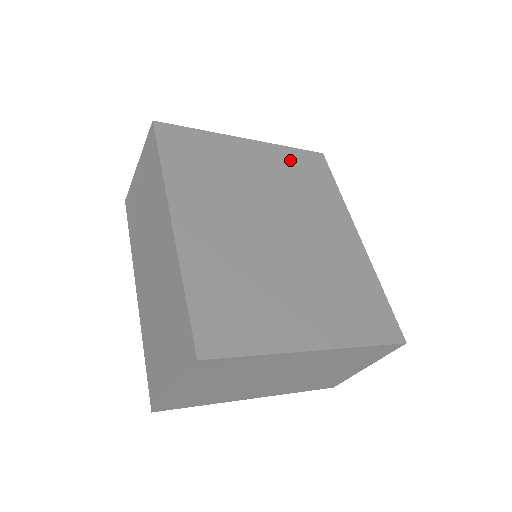
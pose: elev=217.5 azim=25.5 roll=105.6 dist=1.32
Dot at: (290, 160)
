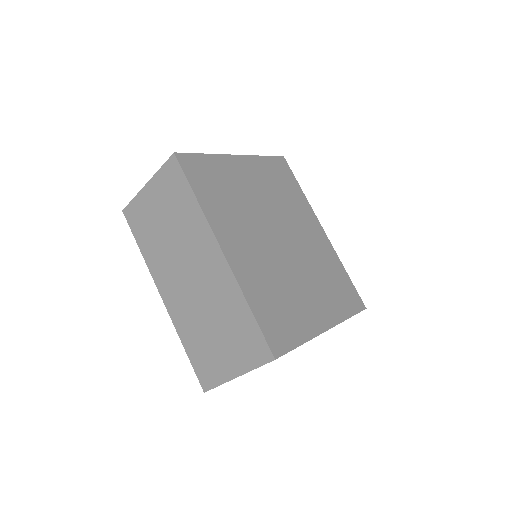
Dot at: (268, 169)
